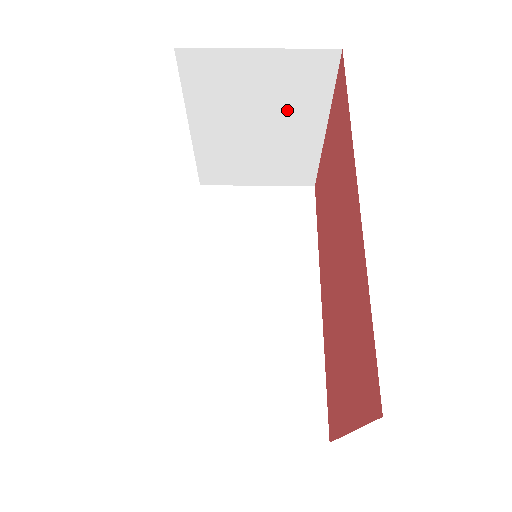
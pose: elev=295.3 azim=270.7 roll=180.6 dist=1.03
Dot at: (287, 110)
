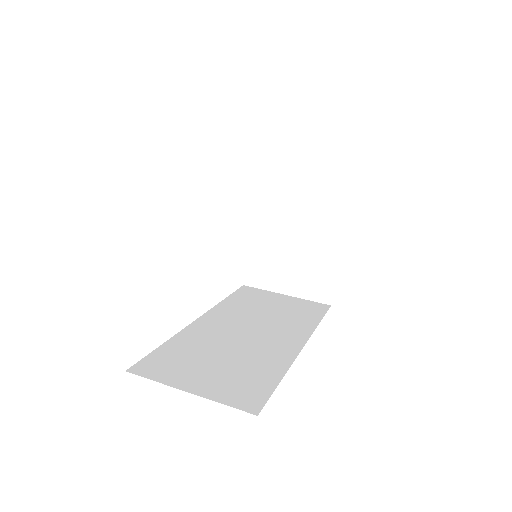
Dot at: (315, 217)
